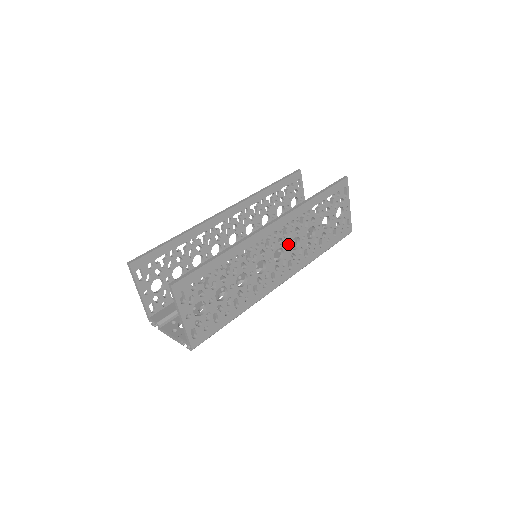
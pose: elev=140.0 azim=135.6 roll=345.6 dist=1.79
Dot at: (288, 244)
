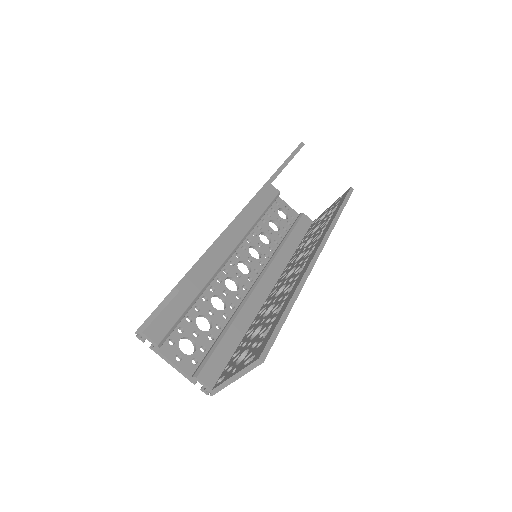
Dot at: occluded
